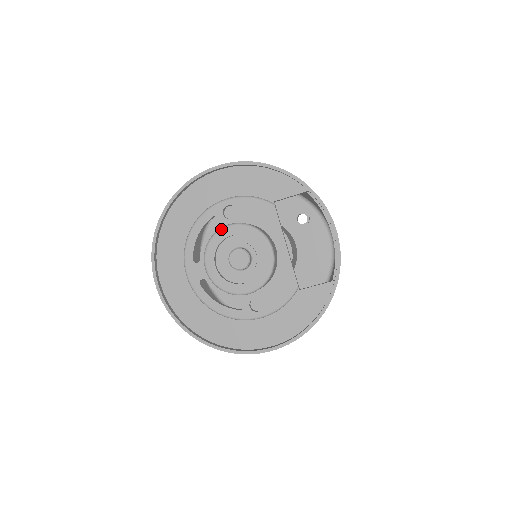
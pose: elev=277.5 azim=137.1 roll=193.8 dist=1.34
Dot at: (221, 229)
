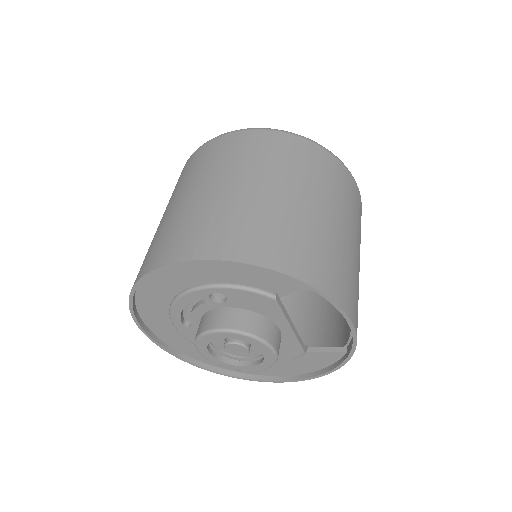
Dot at: (210, 333)
